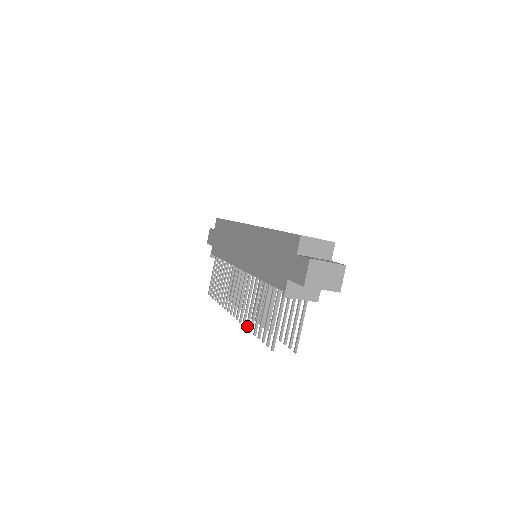
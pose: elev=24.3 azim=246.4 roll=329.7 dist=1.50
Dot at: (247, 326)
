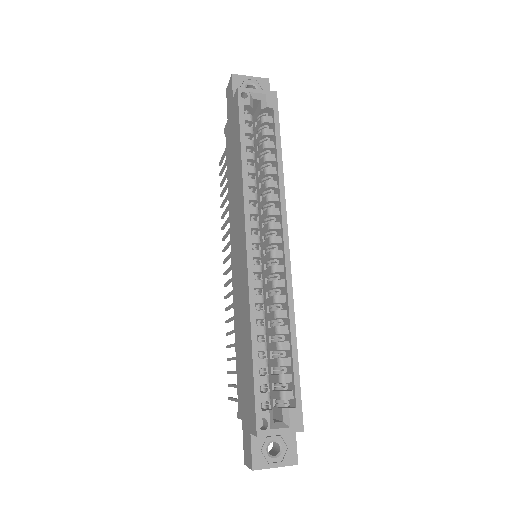
Dot at: occluded
